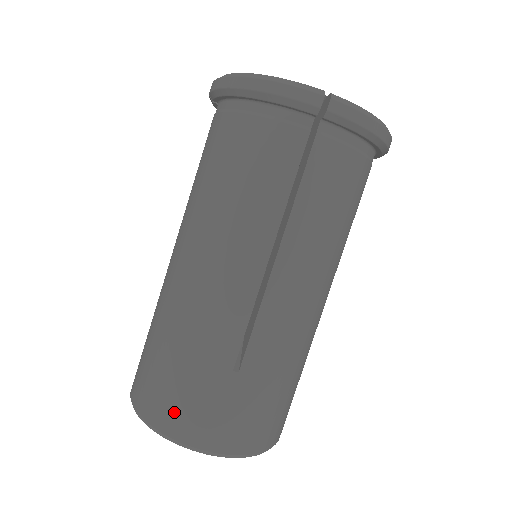
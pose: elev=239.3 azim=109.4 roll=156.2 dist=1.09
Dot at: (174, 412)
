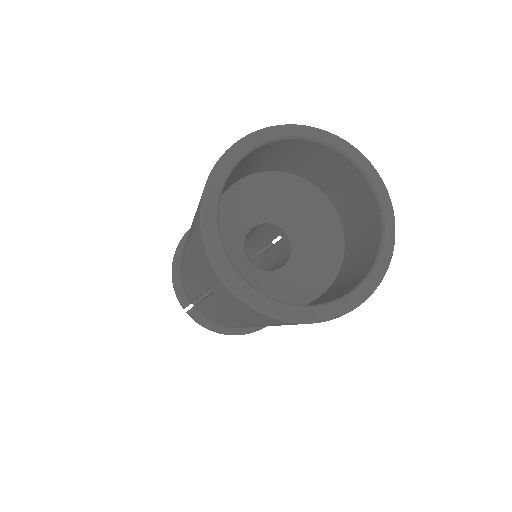
Dot at: occluded
